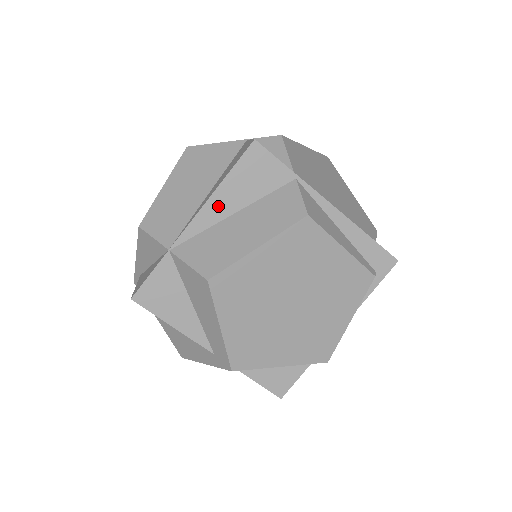
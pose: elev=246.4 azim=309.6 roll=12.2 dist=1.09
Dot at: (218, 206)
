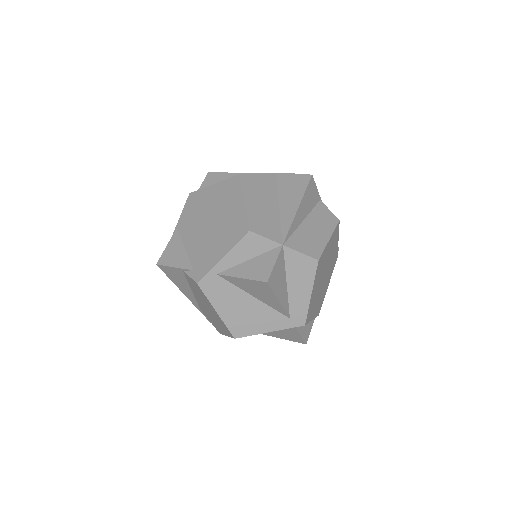
Dot at: (300, 215)
